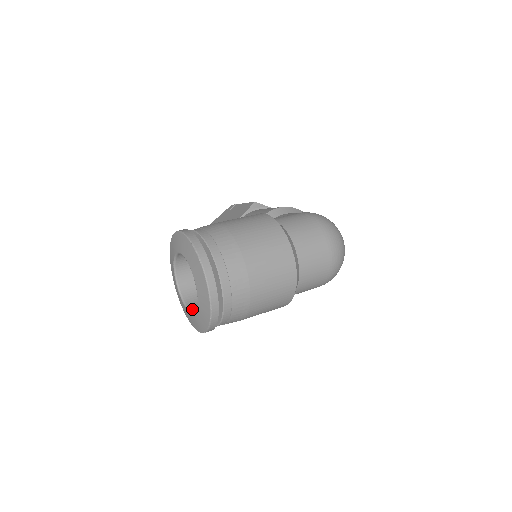
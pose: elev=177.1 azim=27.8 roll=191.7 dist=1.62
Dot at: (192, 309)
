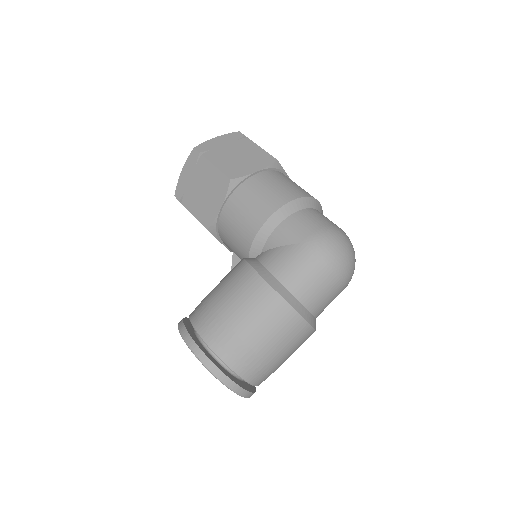
Dot at: occluded
